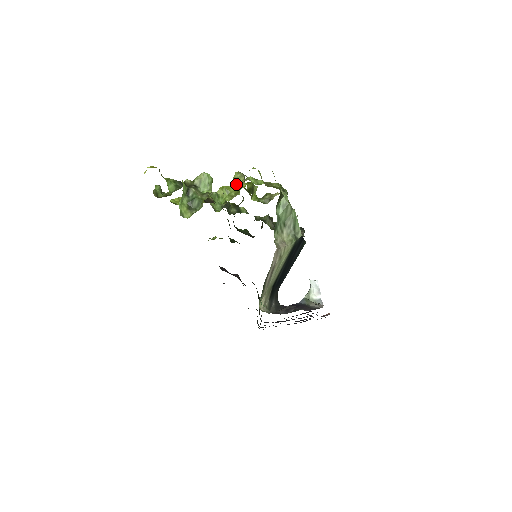
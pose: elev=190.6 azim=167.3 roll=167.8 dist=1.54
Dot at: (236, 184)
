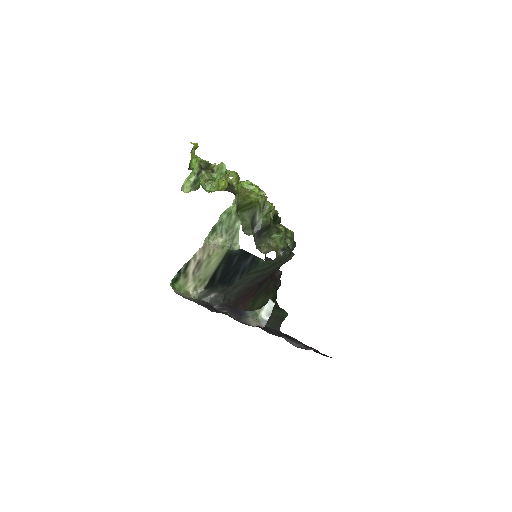
Dot at: (227, 181)
